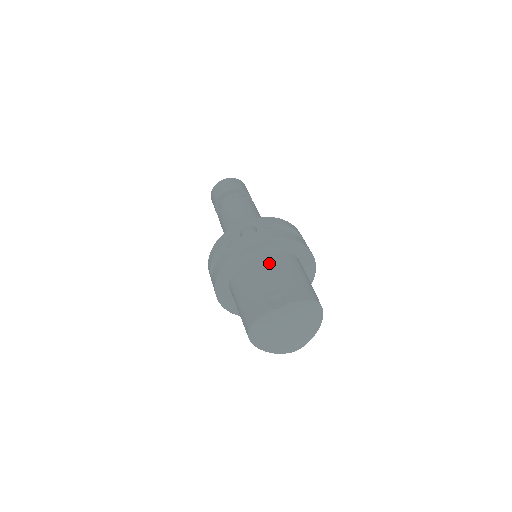
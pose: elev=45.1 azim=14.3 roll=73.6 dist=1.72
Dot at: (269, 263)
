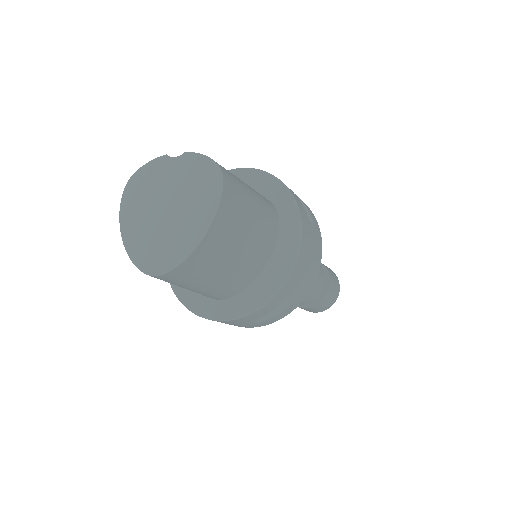
Dot at: occluded
